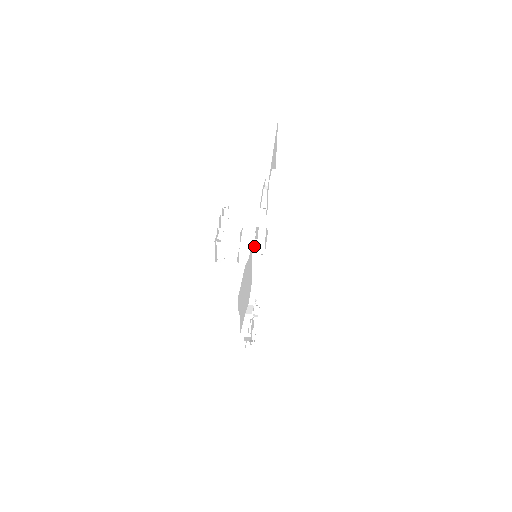
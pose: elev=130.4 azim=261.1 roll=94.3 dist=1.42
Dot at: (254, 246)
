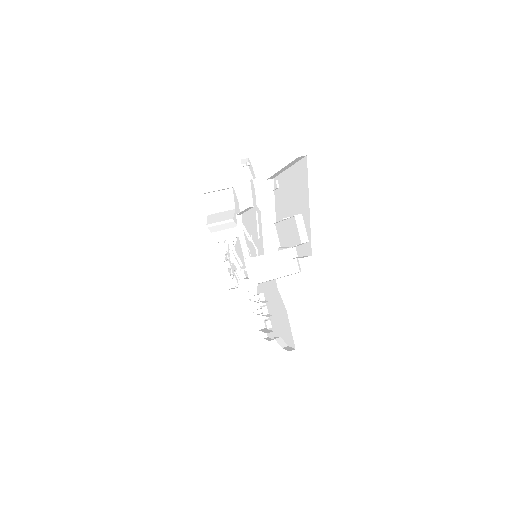
Dot at: occluded
